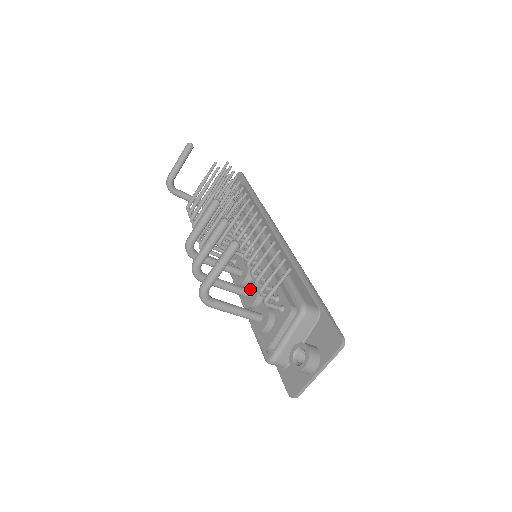
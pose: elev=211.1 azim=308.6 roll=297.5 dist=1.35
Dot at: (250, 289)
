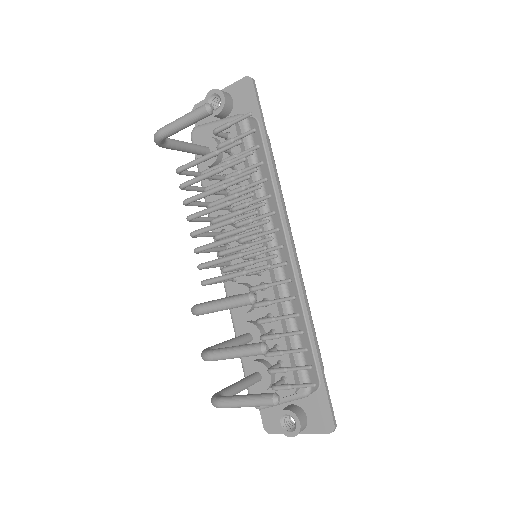
Dot at: (251, 333)
